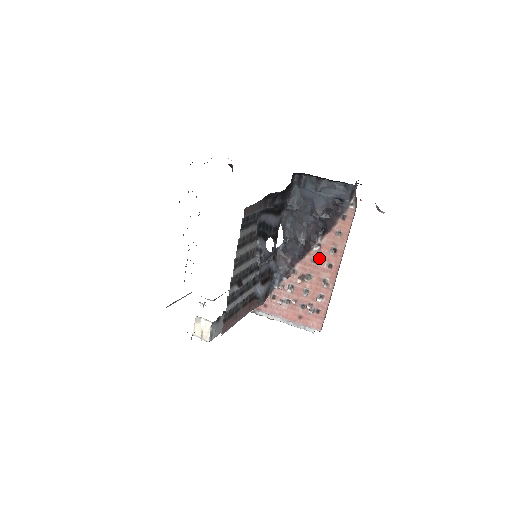
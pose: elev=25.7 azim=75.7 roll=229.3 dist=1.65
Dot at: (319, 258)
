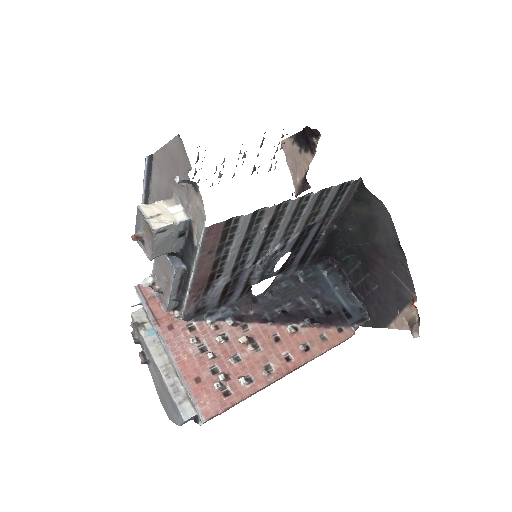
Dot at: (285, 340)
